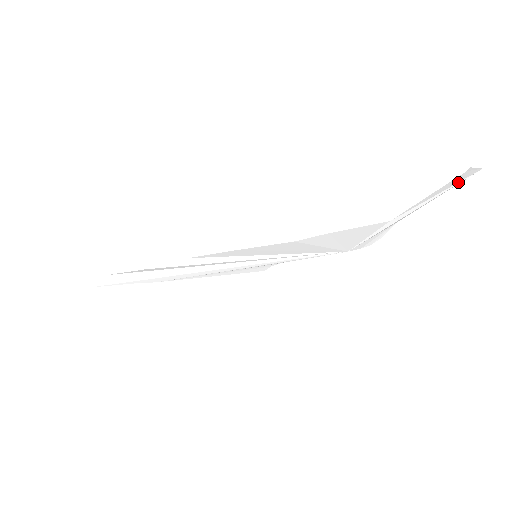
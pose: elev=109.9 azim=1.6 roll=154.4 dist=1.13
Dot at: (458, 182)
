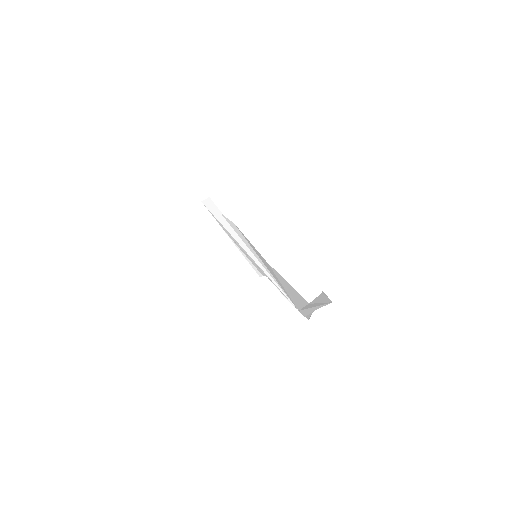
Dot at: (326, 302)
